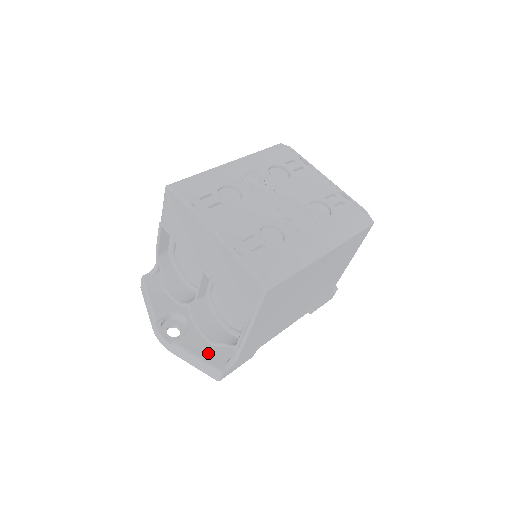
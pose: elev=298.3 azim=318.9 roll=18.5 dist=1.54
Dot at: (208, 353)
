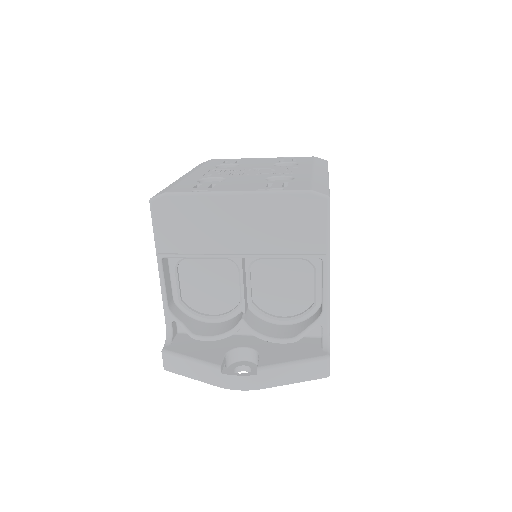
Dot at: (298, 353)
